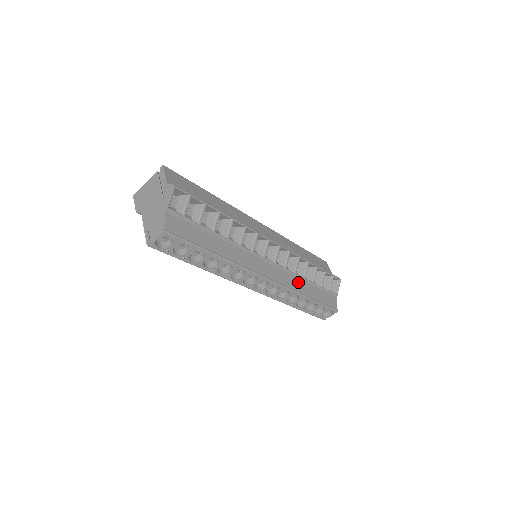
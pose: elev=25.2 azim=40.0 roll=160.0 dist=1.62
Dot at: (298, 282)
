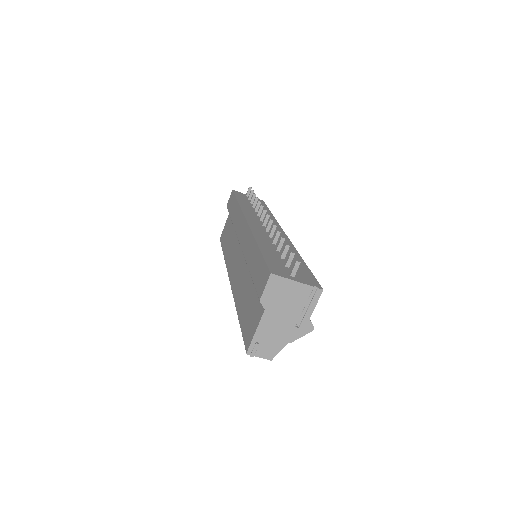
Dot at: occluded
